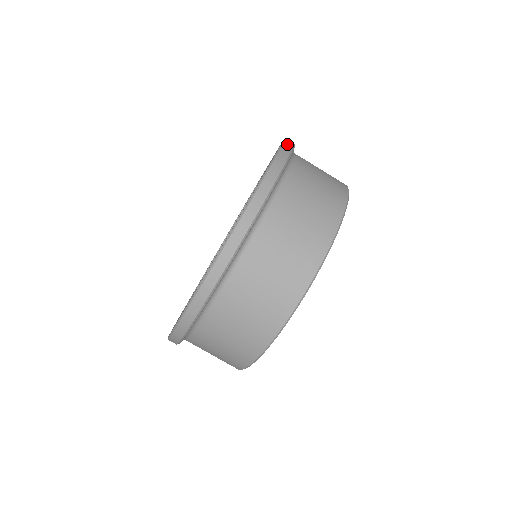
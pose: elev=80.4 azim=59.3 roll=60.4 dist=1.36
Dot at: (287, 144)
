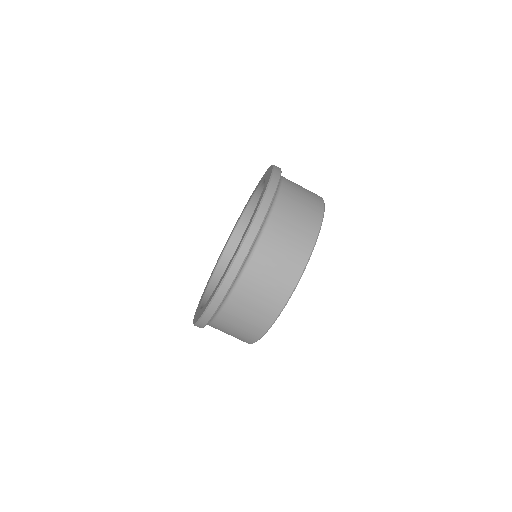
Dot at: (276, 167)
